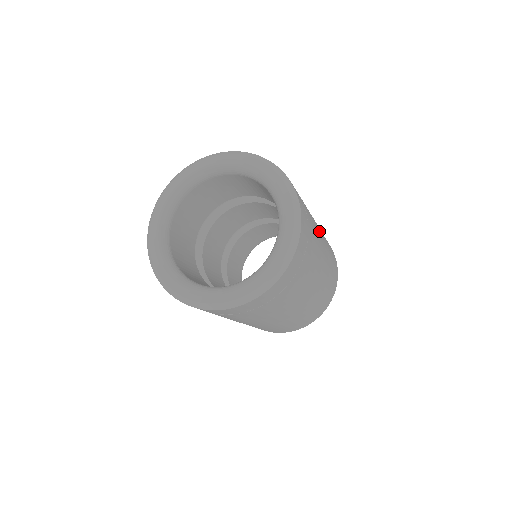
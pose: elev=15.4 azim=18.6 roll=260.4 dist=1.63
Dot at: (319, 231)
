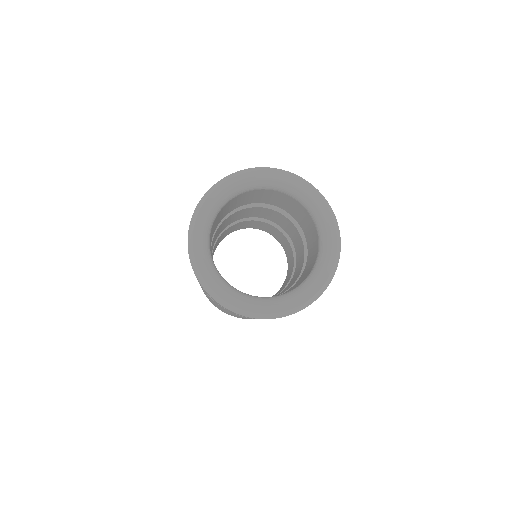
Dot at: occluded
